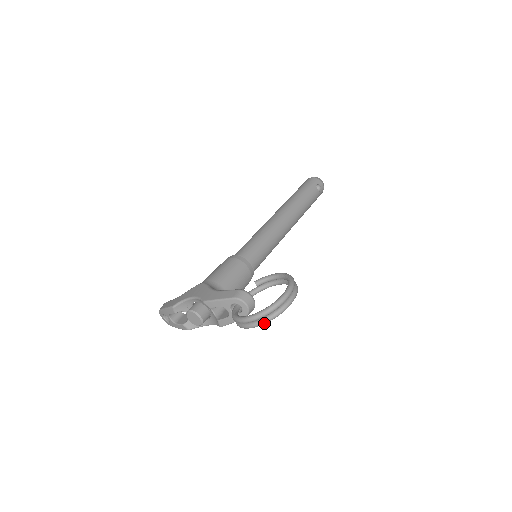
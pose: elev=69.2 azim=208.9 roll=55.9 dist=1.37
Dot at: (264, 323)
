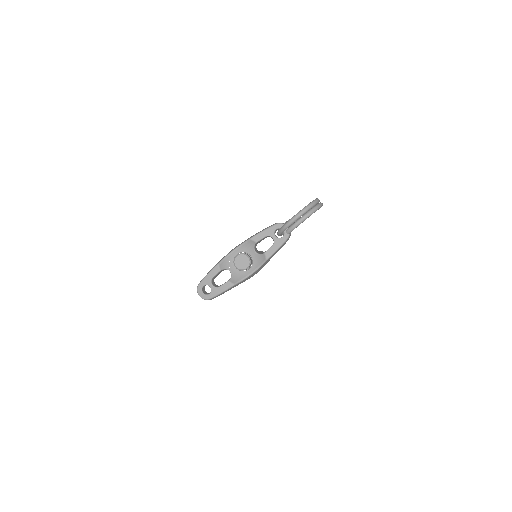
Dot at: (313, 212)
